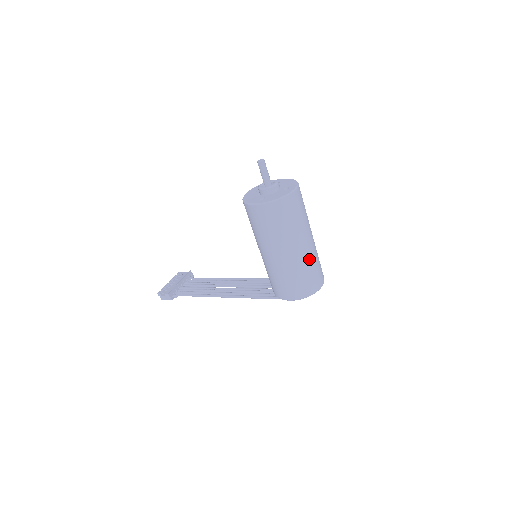
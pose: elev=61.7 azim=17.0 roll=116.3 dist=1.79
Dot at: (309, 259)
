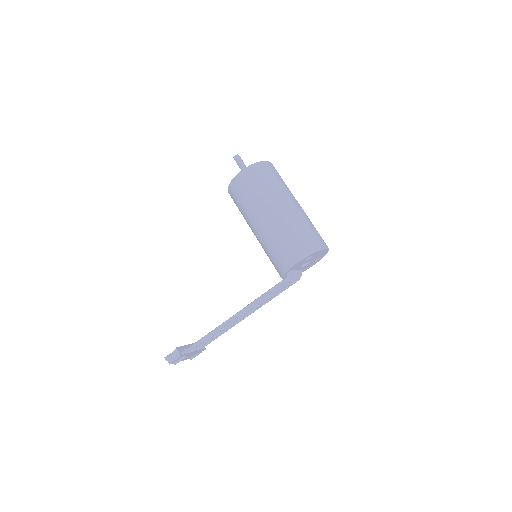
Dot at: (302, 216)
